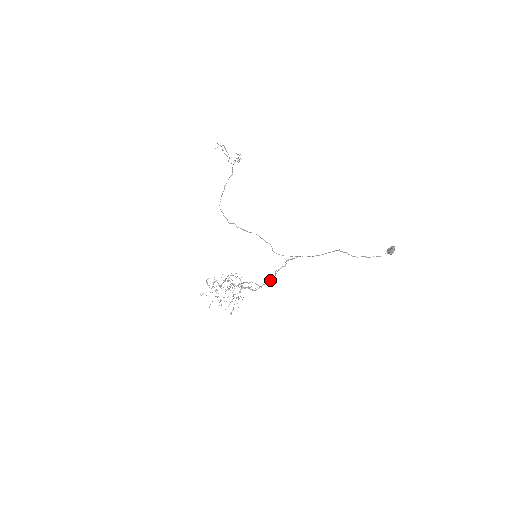
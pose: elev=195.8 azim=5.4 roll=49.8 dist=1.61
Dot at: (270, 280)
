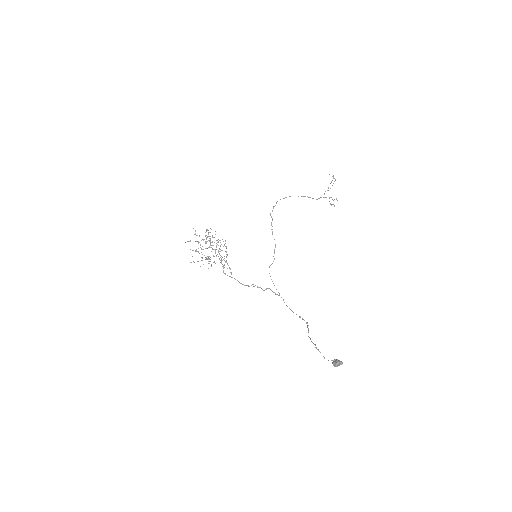
Dot at: occluded
